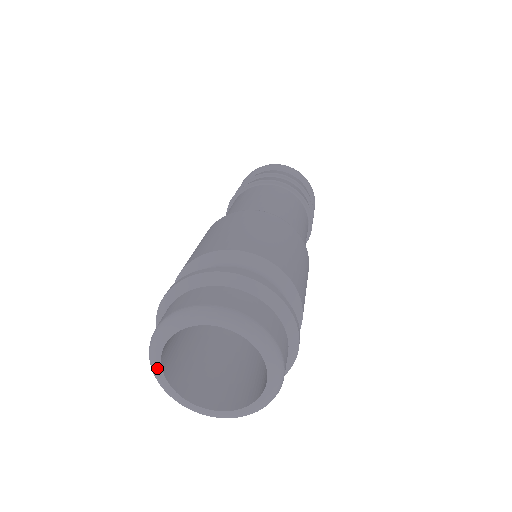
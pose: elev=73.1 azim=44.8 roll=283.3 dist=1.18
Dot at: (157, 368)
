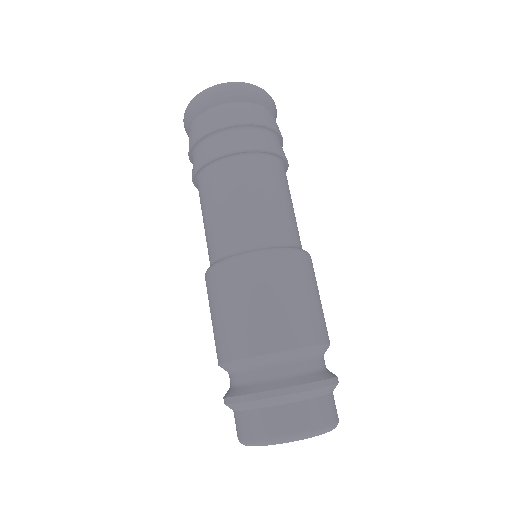
Dot at: occluded
